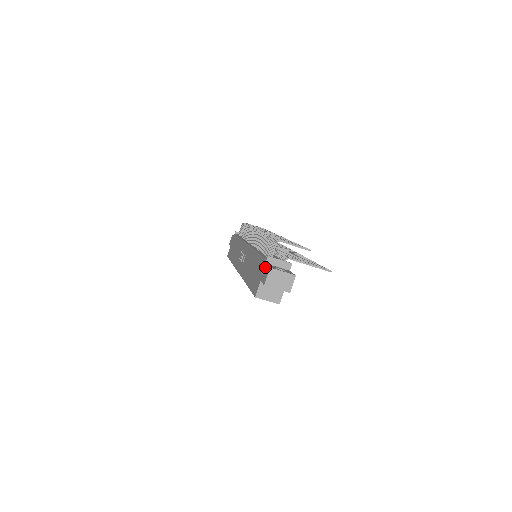
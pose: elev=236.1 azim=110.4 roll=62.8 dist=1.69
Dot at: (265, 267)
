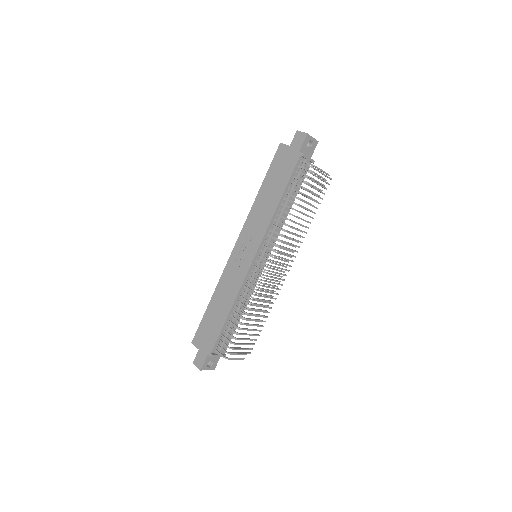
Dot at: (204, 357)
